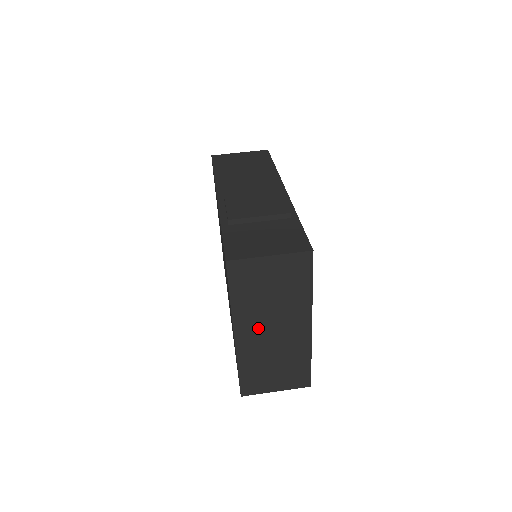
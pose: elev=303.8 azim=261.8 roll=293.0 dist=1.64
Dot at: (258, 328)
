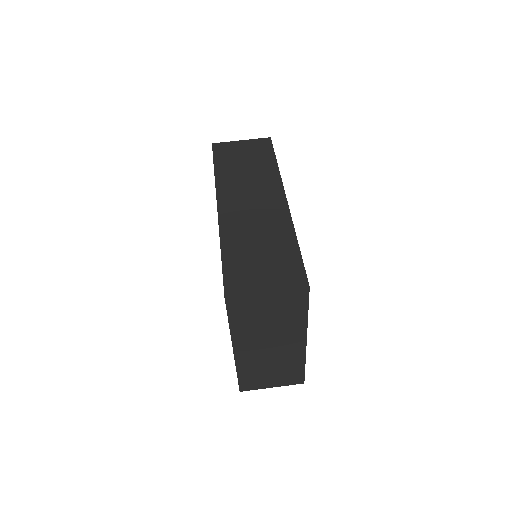
Dot at: (256, 344)
